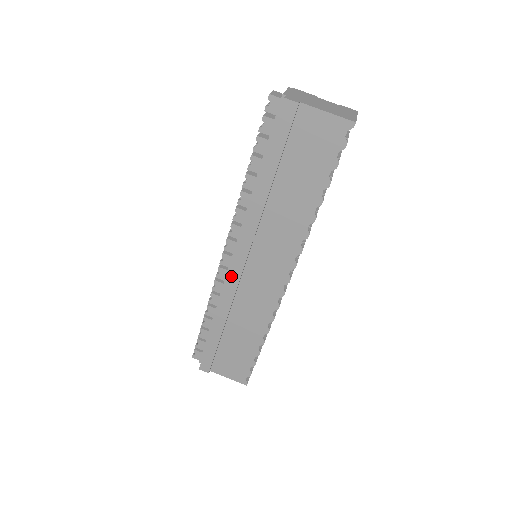
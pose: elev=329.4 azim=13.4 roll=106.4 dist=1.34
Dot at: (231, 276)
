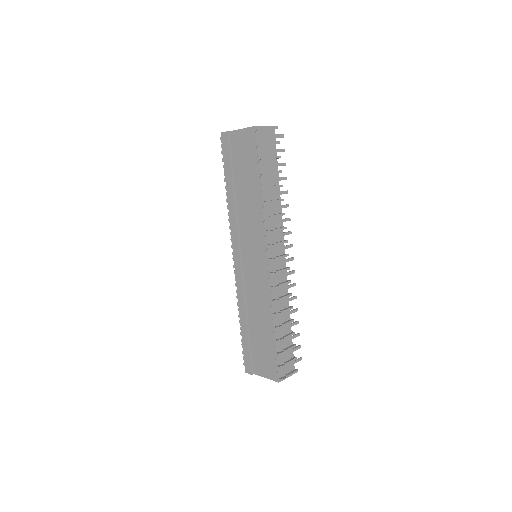
Dot at: (236, 272)
